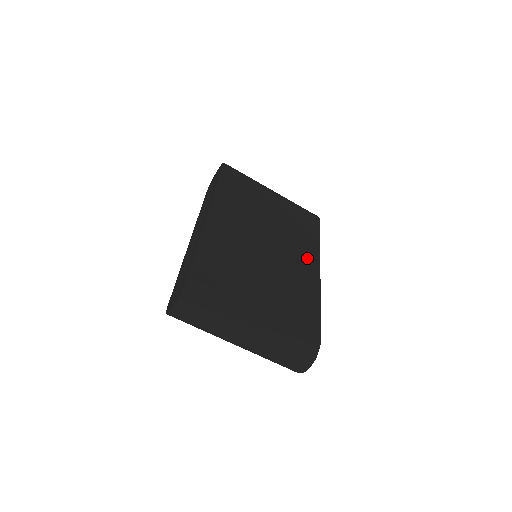
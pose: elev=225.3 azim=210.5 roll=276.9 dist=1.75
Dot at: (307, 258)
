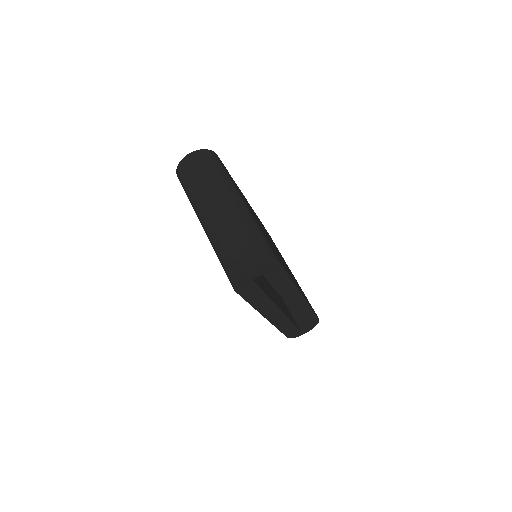
Dot at: (297, 285)
